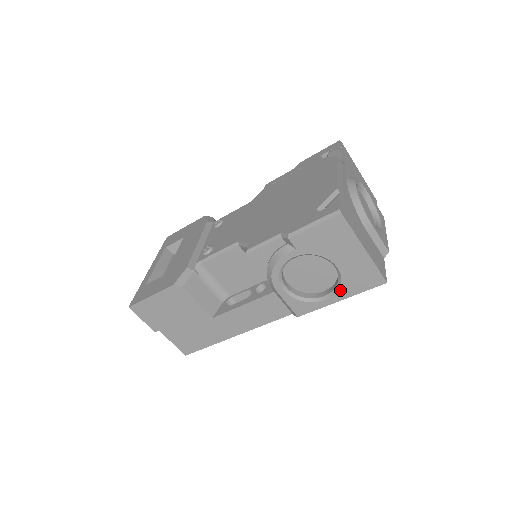
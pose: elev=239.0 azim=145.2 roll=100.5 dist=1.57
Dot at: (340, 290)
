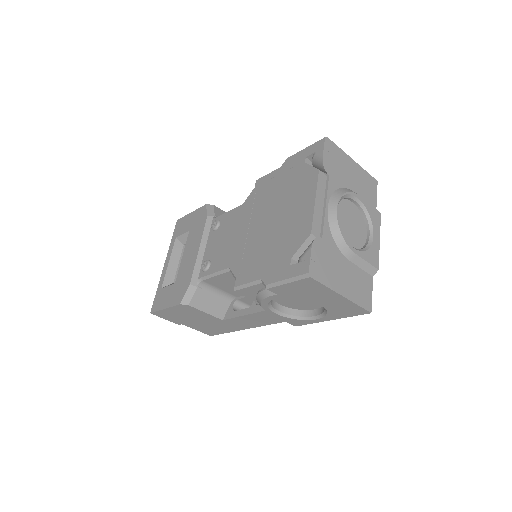
Dot at: (328, 315)
